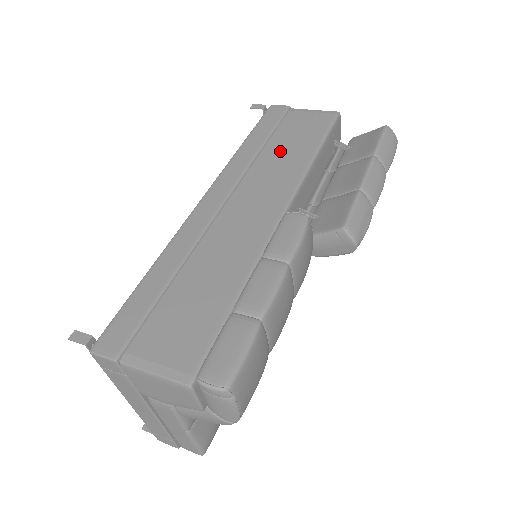
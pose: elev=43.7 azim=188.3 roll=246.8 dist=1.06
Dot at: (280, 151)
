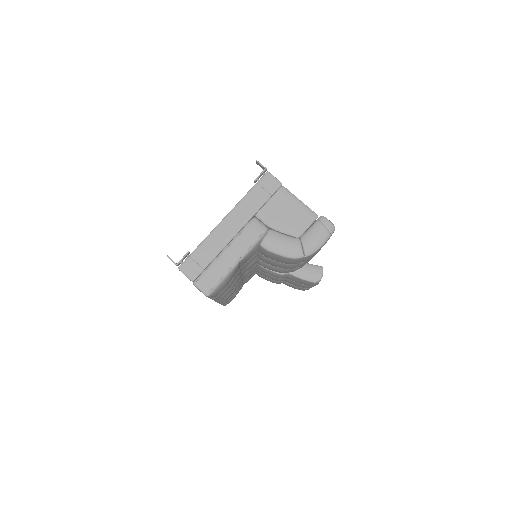
Dot at: occluded
